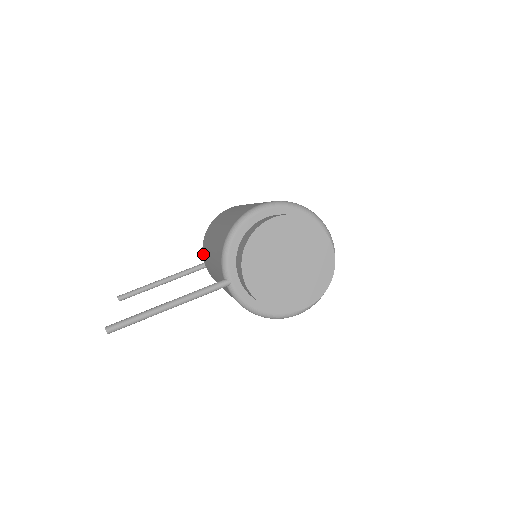
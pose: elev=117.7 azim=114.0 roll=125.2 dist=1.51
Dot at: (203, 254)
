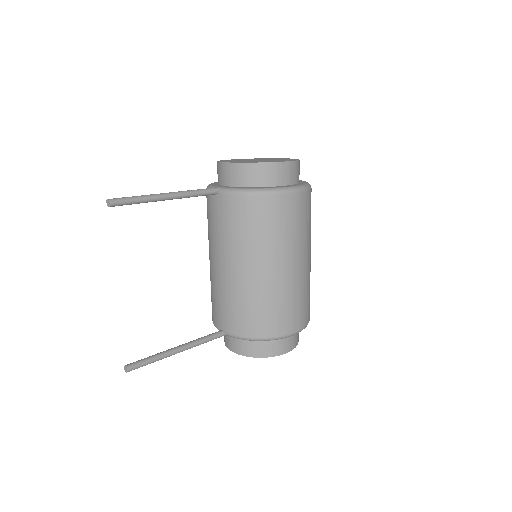
Dot at: (215, 318)
